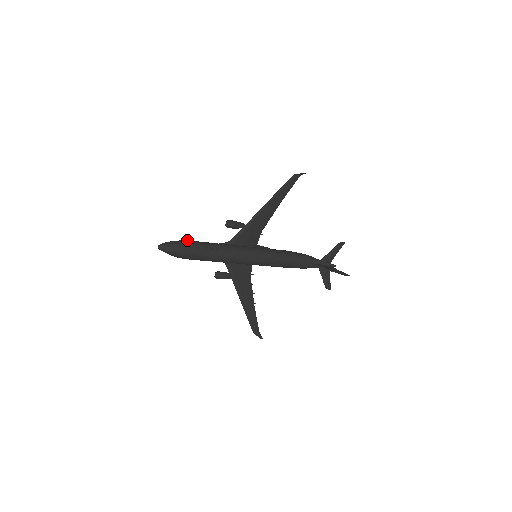
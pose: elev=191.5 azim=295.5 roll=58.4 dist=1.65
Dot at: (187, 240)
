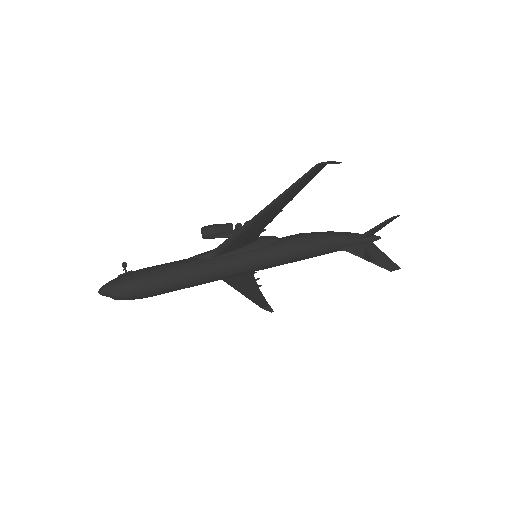
Dot at: (142, 274)
